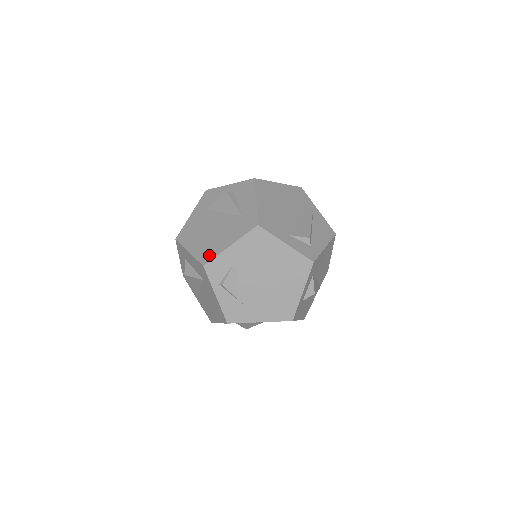
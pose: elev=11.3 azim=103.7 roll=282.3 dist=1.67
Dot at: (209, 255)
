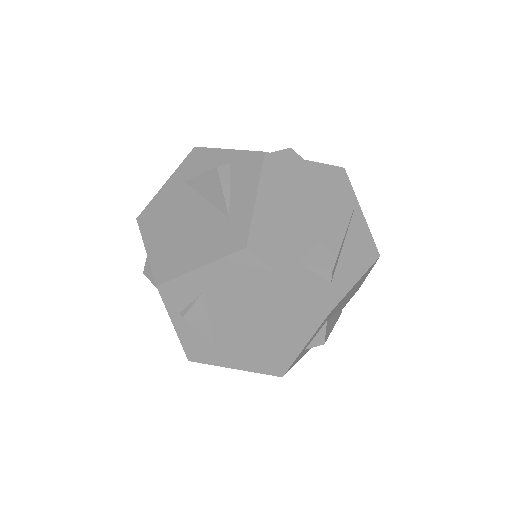
Dot at: (168, 270)
